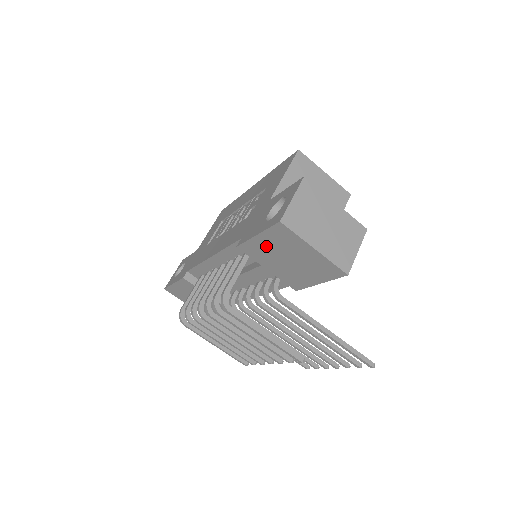
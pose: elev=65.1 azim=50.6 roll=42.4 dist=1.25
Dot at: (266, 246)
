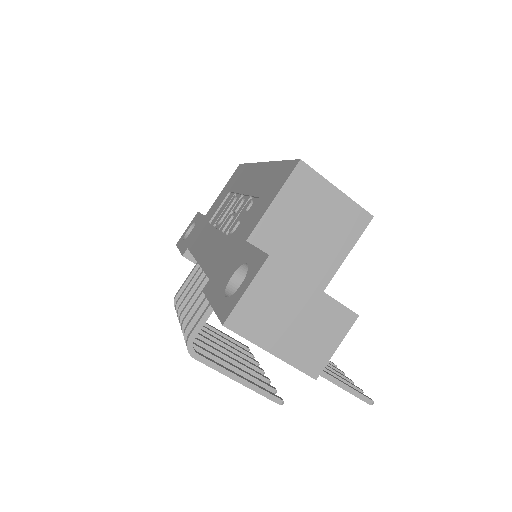
Dot at: occluded
